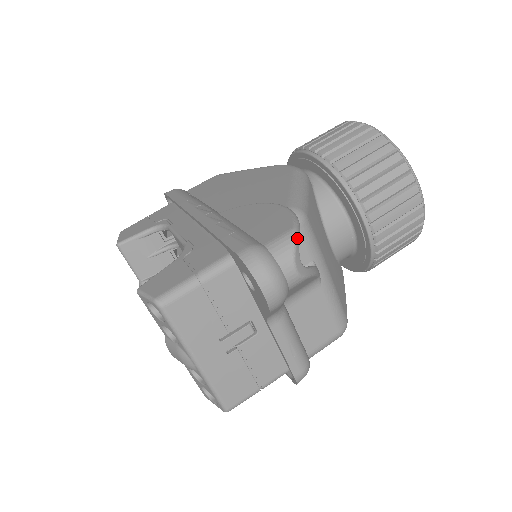
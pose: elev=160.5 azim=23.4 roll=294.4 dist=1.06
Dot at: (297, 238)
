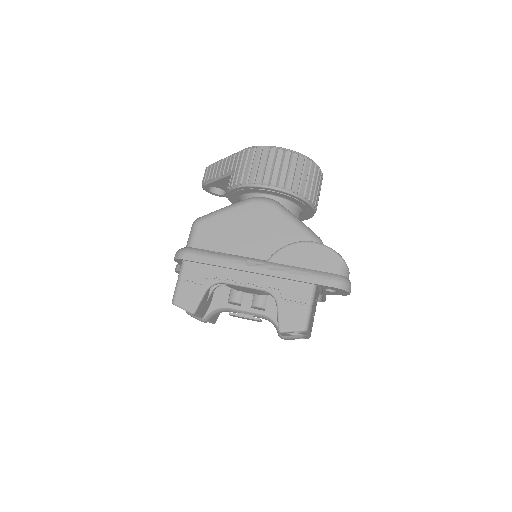
Dot at: (344, 260)
